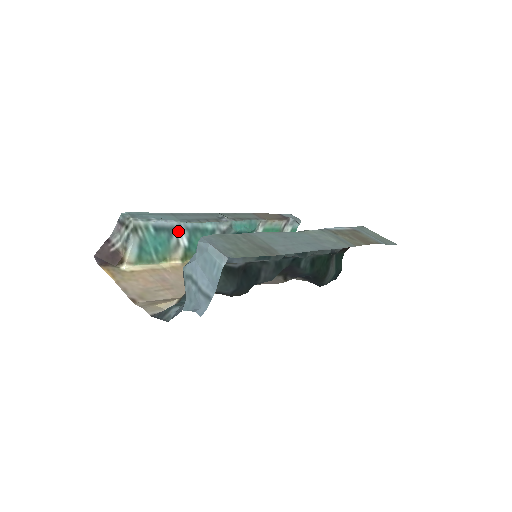
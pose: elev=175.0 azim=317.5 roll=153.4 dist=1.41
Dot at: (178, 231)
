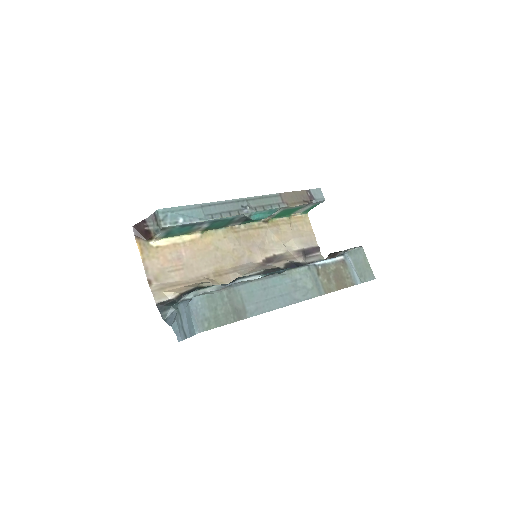
Dot at: (201, 224)
